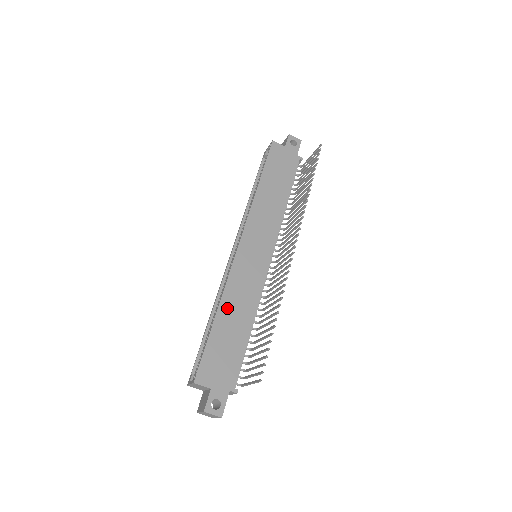
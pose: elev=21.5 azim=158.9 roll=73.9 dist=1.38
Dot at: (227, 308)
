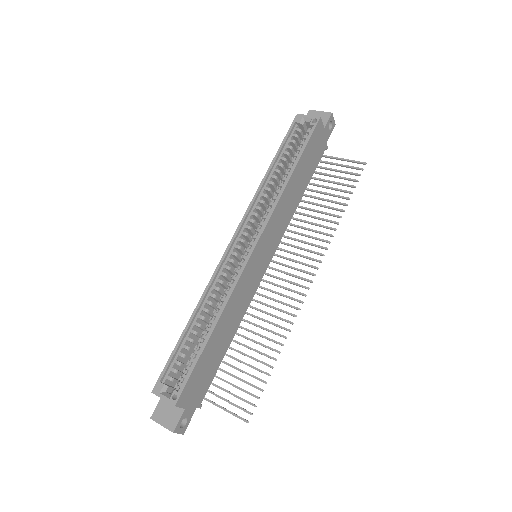
Dot at: (223, 322)
